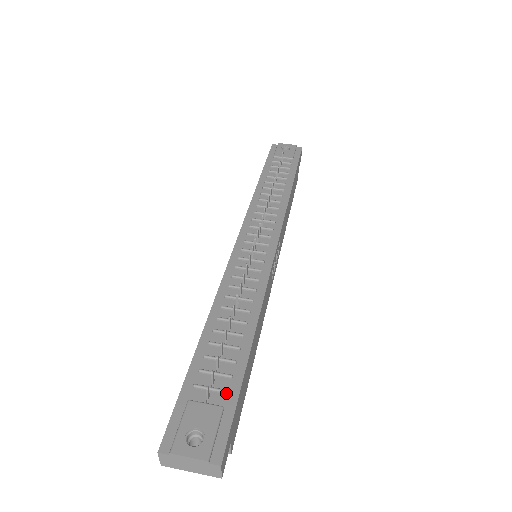
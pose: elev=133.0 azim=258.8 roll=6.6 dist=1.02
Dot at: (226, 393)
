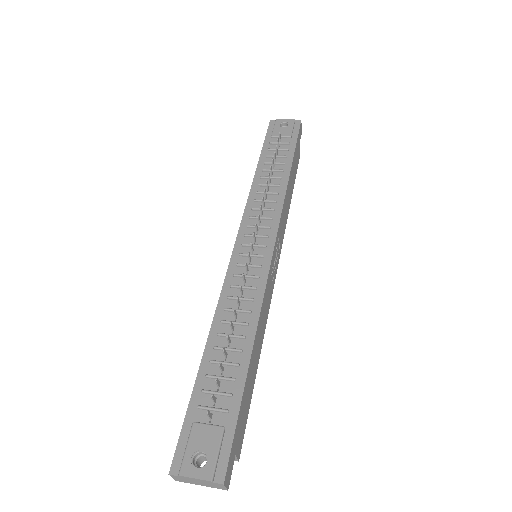
Dot at: (227, 412)
